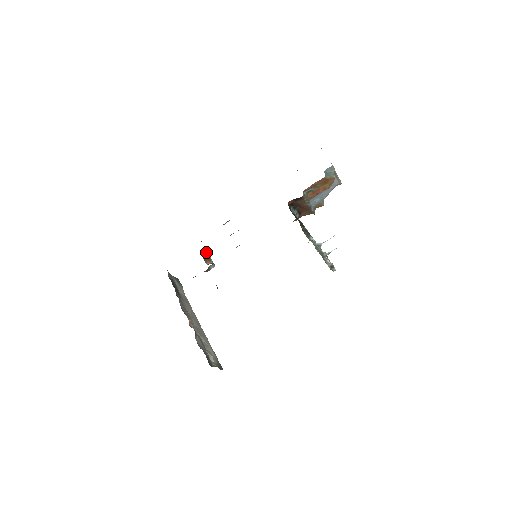
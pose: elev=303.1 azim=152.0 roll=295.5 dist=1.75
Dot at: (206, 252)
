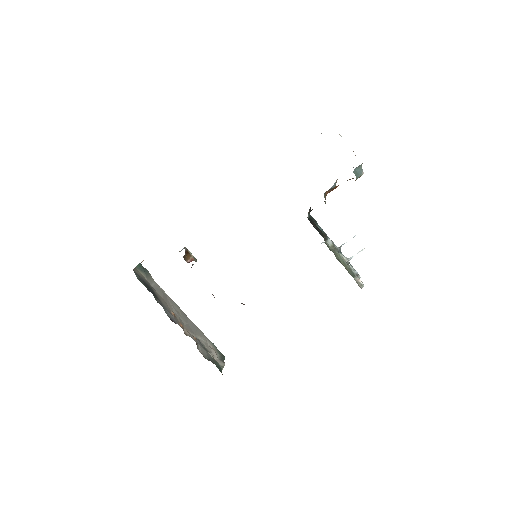
Dot at: (184, 248)
